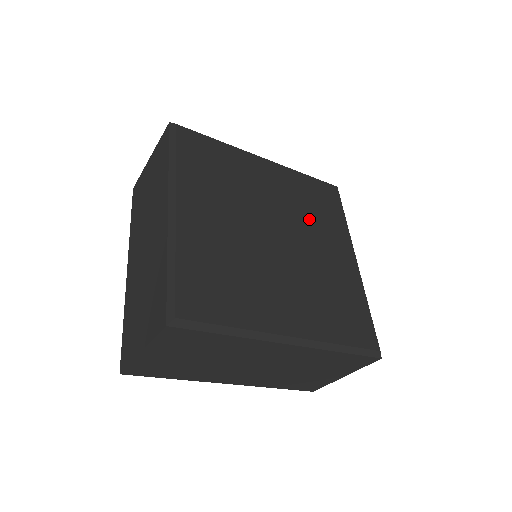
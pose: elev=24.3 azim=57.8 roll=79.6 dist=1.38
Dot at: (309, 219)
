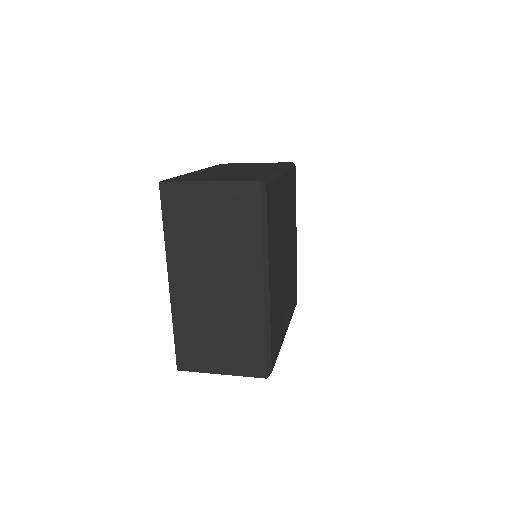
Dot at: (290, 282)
